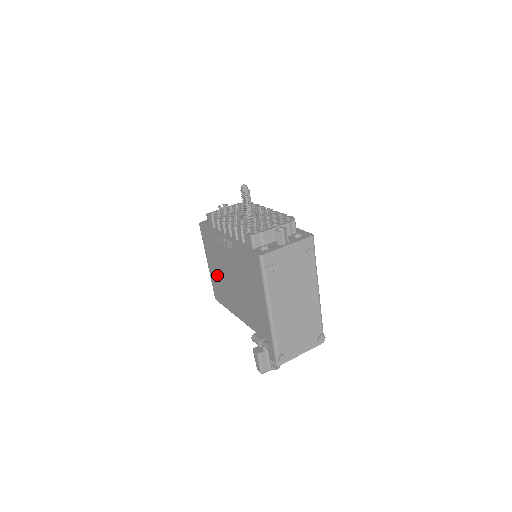
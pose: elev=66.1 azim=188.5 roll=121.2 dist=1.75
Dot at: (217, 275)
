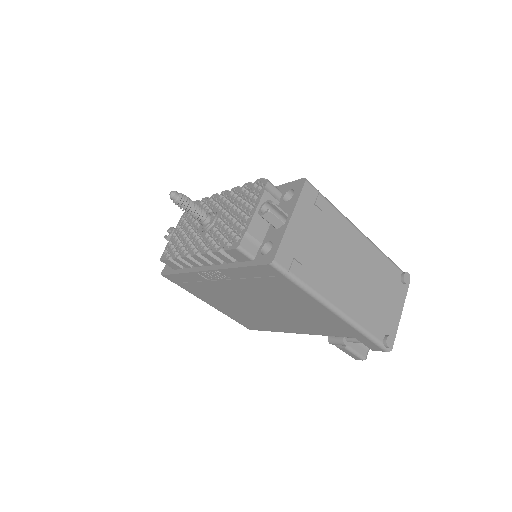
Dot at: (231, 310)
